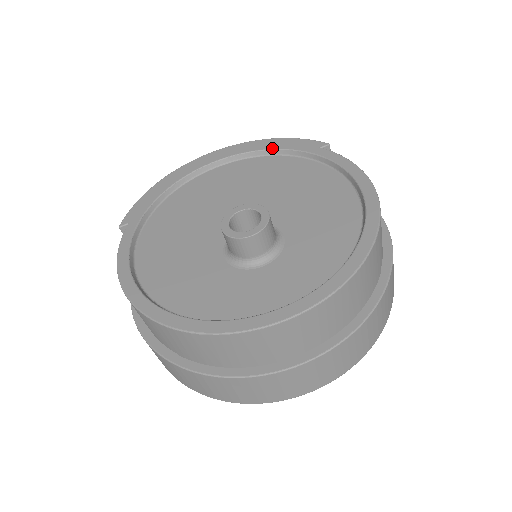
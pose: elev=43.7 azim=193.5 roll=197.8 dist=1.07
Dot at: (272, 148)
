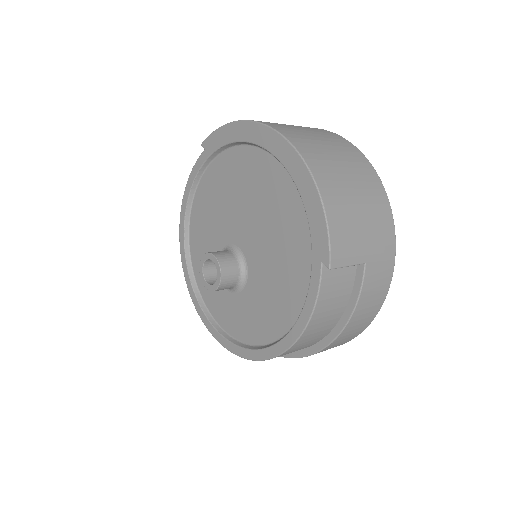
Dot at: (304, 205)
